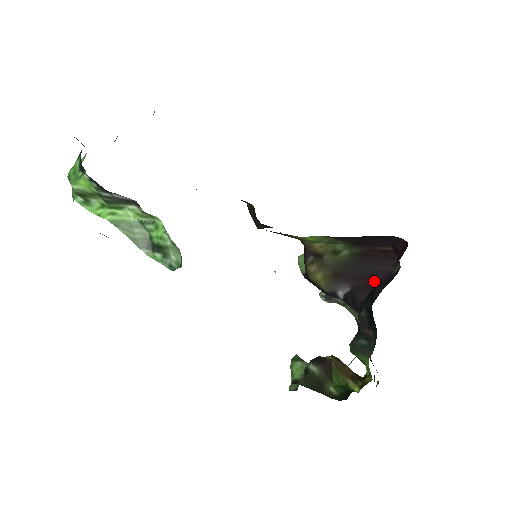
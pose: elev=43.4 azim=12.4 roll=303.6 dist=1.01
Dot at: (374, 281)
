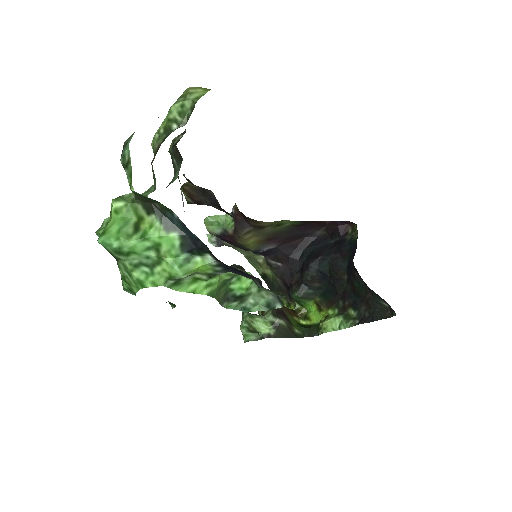
Dot at: (298, 240)
